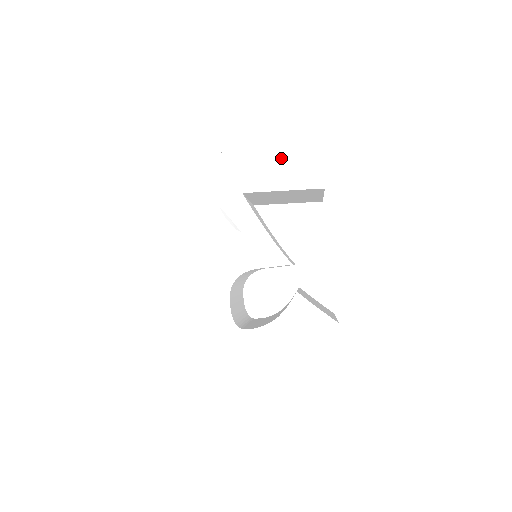
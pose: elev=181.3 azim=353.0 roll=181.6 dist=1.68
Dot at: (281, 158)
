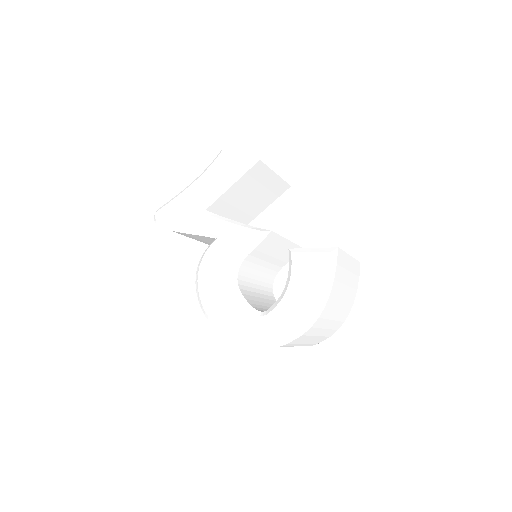
Dot at: (216, 165)
